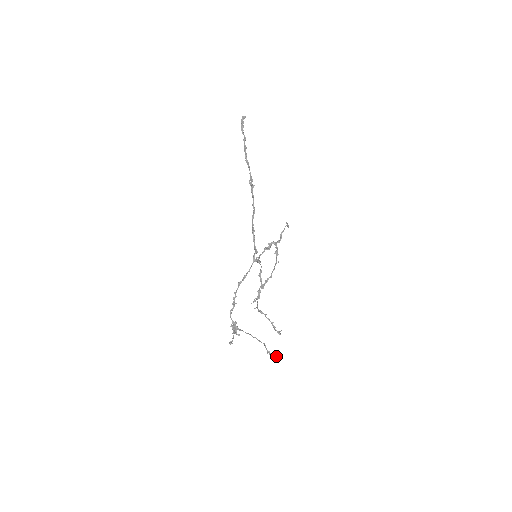
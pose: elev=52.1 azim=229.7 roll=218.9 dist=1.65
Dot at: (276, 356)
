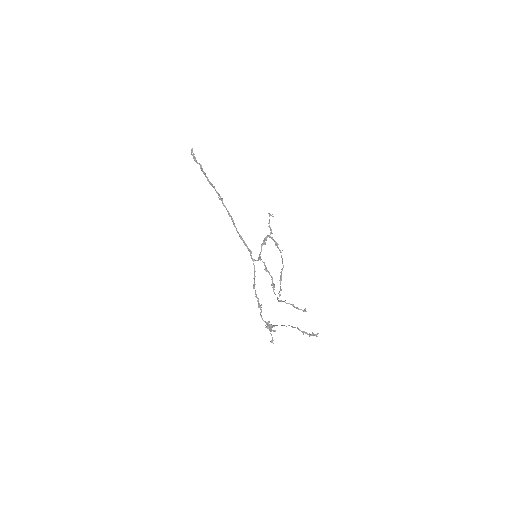
Dot at: (313, 333)
